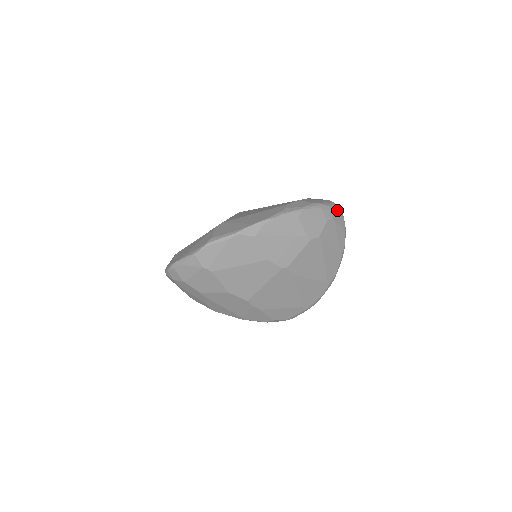
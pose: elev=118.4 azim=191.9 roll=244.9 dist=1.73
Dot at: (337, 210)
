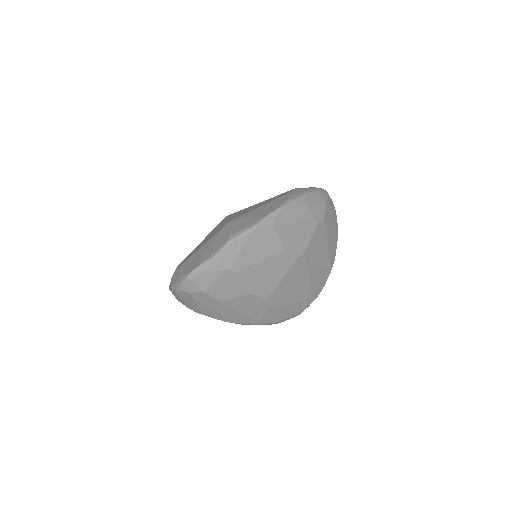
Dot at: (328, 194)
